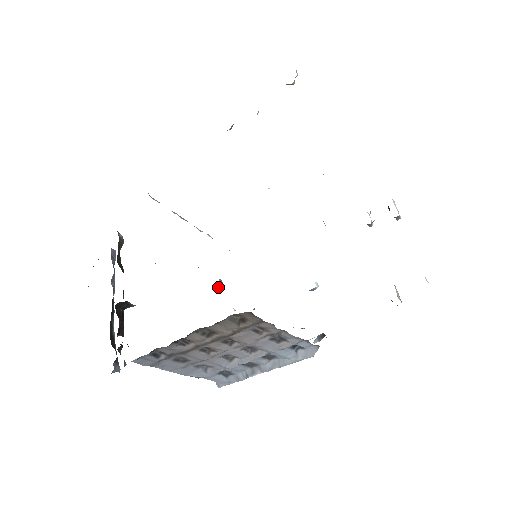
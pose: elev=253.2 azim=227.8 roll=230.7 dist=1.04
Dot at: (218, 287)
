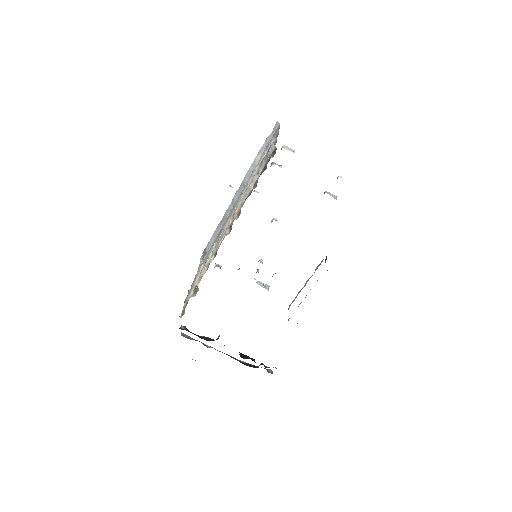
Dot at: occluded
